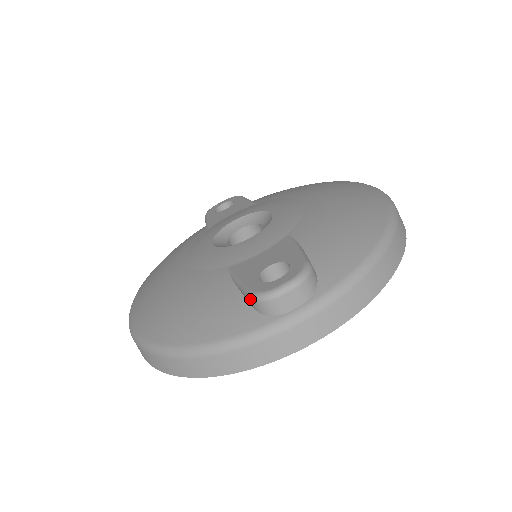
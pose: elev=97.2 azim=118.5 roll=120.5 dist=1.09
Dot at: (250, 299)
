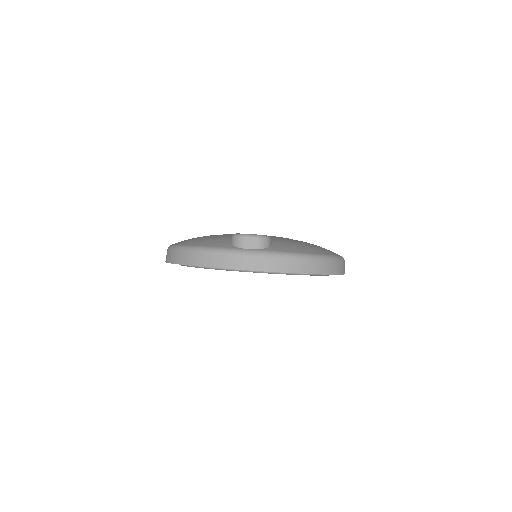
Dot at: (232, 236)
